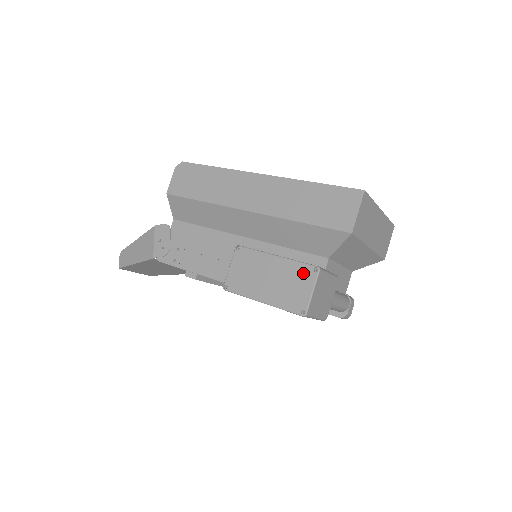
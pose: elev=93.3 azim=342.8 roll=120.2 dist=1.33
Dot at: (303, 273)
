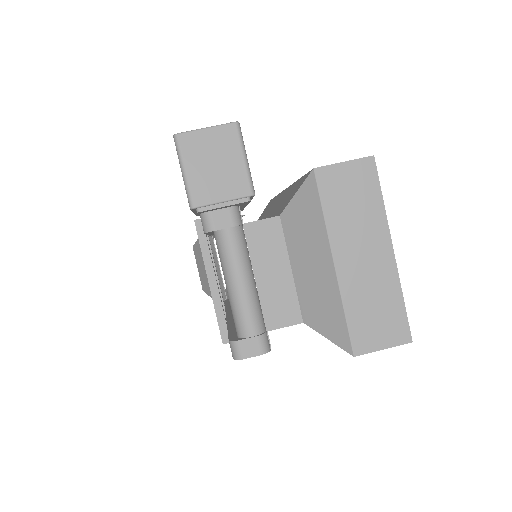
Dot at: occluded
